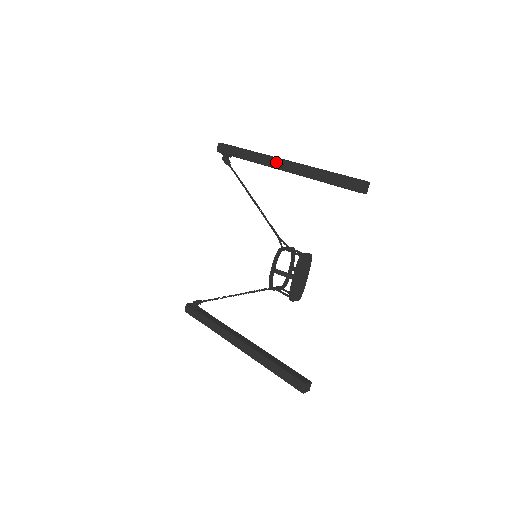
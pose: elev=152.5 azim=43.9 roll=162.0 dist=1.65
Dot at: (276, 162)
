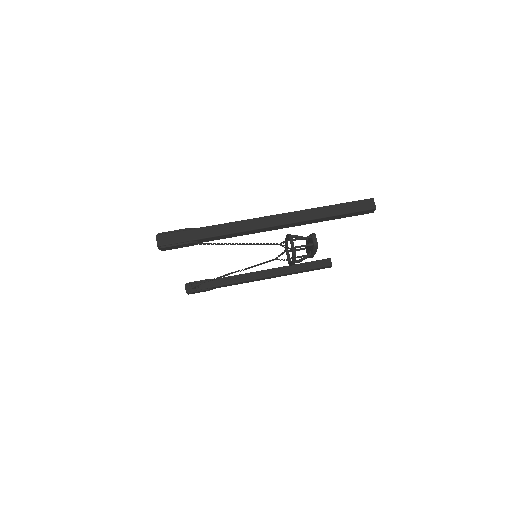
Dot at: (263, 230)
